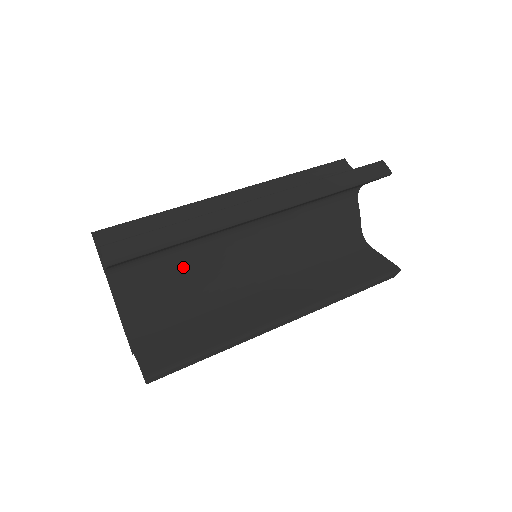
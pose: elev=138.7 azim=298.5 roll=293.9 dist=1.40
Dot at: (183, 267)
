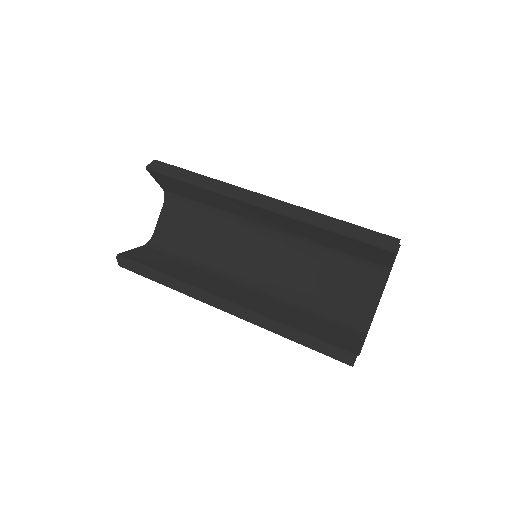
Dot at: (208, 228)
